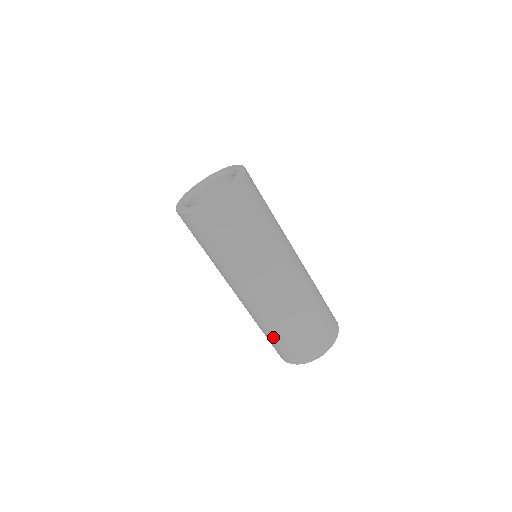
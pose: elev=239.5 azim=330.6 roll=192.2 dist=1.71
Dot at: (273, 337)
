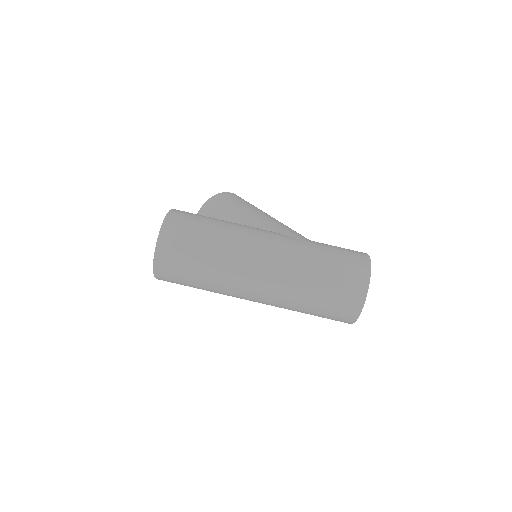
Dot at: (311, 314)
